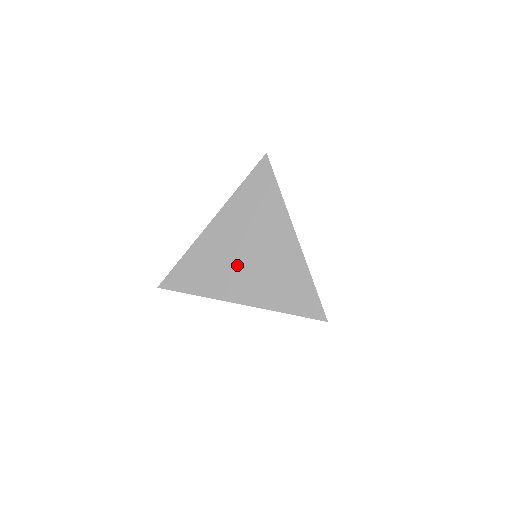
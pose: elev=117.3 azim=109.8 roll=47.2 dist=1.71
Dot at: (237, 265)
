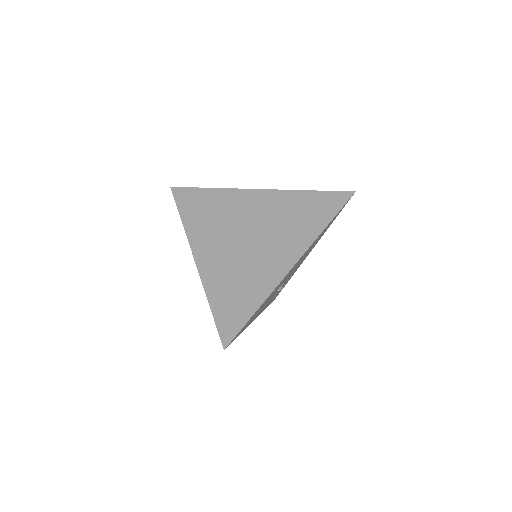
Dot at: (231, 235)
